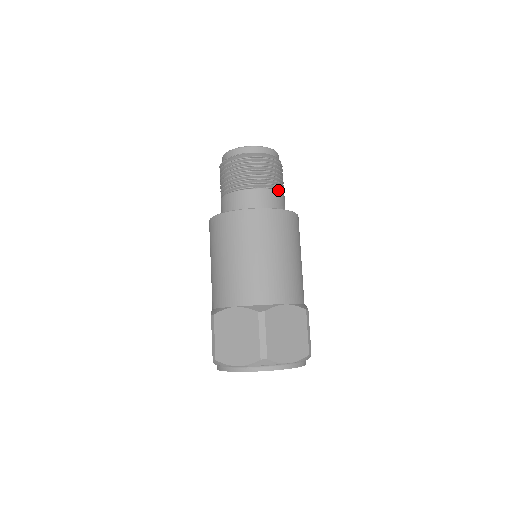
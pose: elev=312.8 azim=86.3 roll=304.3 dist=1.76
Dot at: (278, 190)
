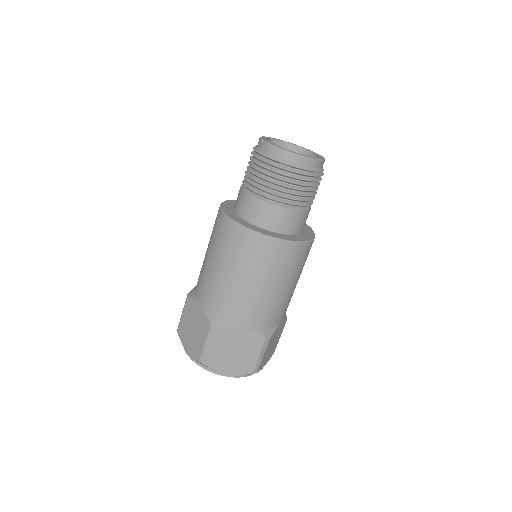
Dot at: (293, 209)
